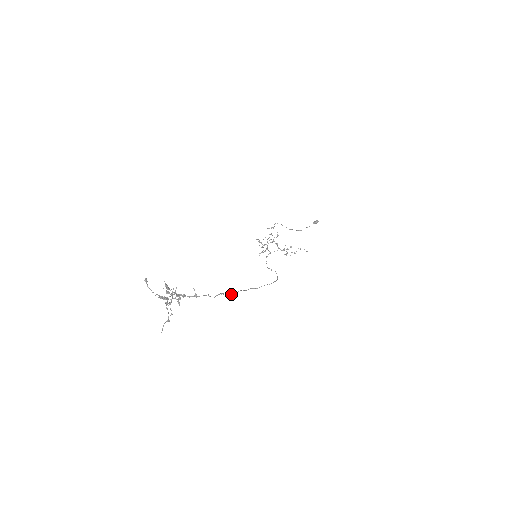
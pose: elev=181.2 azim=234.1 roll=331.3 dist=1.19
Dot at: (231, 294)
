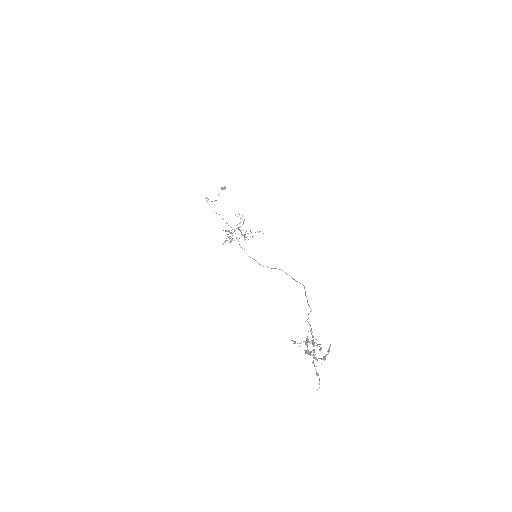
Dot at: (308, 318)
